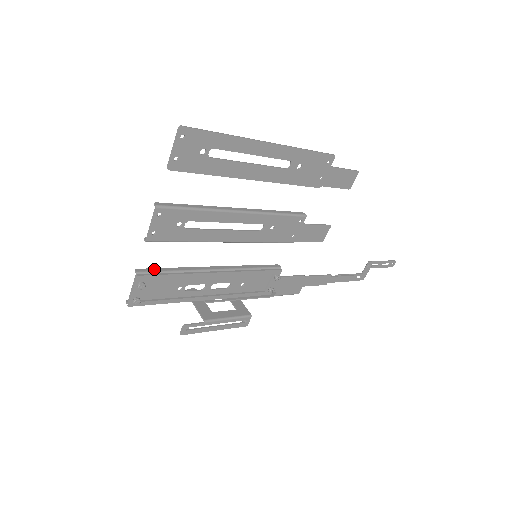
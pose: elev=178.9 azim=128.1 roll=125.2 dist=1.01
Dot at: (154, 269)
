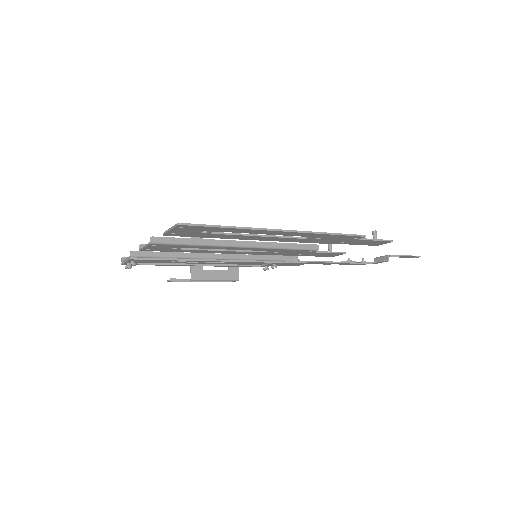
Dot at: (149, 253)
